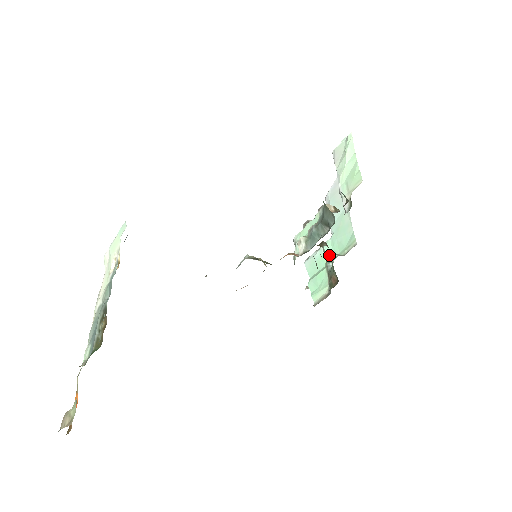
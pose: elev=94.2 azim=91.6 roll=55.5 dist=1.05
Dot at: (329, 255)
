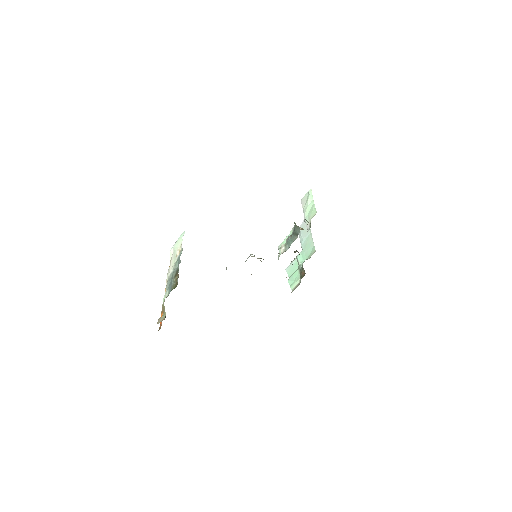
Dot at: (300, 261)
